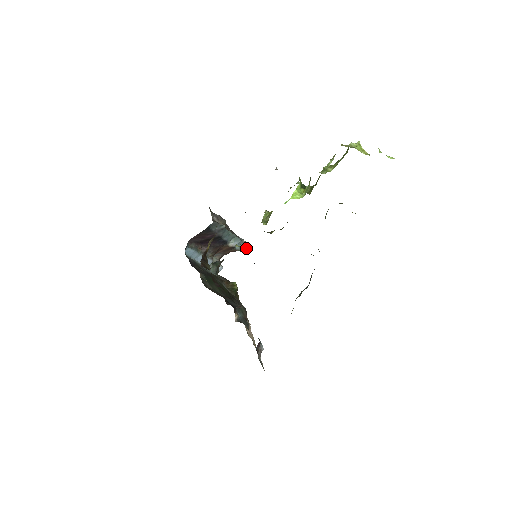
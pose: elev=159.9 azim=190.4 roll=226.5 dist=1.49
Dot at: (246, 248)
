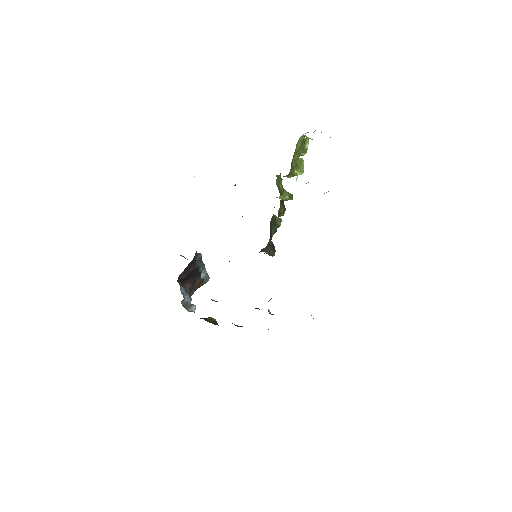
Dot at: (207, 280)
